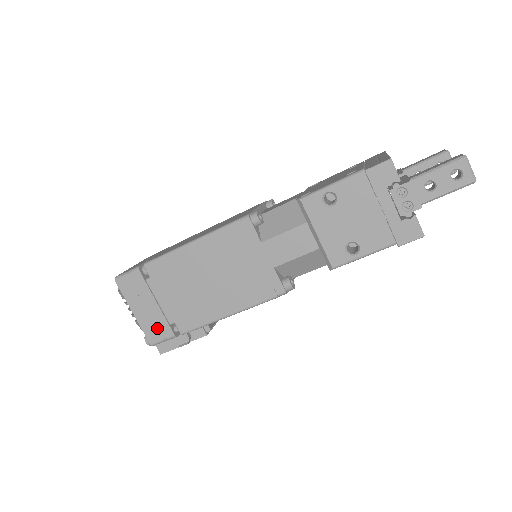
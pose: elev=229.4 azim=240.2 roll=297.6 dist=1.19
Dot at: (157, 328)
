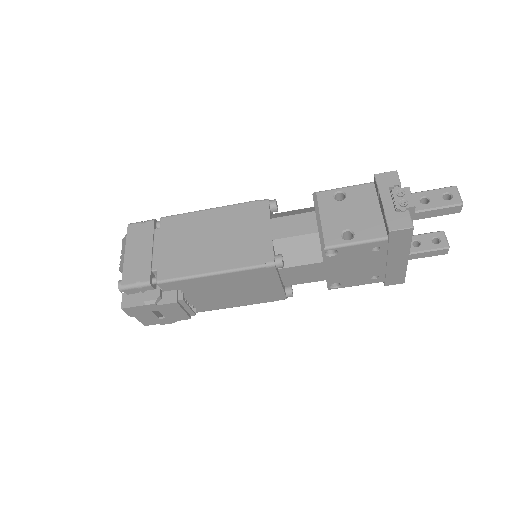
Dot at: (138, 271)
